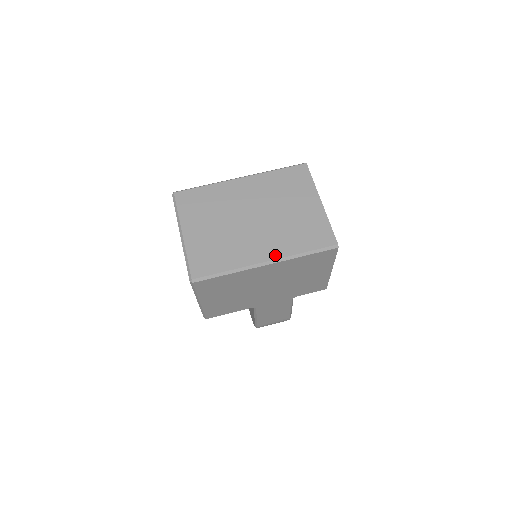
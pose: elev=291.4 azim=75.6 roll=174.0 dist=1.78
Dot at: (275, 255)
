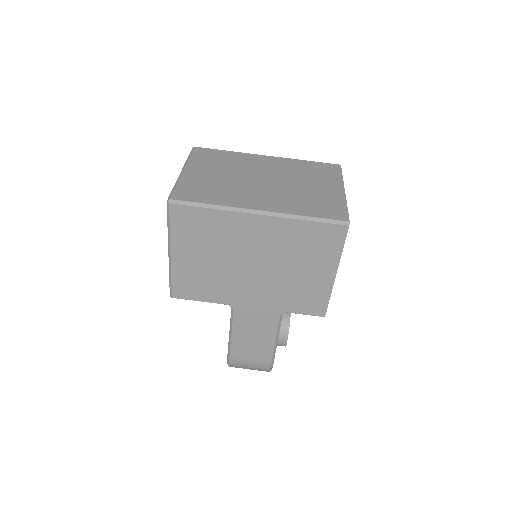
Dot at: (272, 209)
